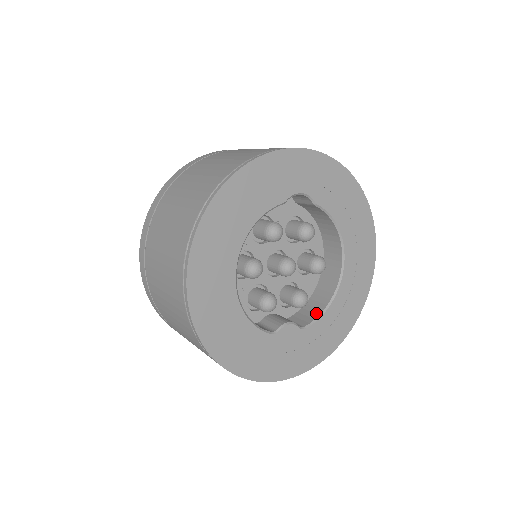
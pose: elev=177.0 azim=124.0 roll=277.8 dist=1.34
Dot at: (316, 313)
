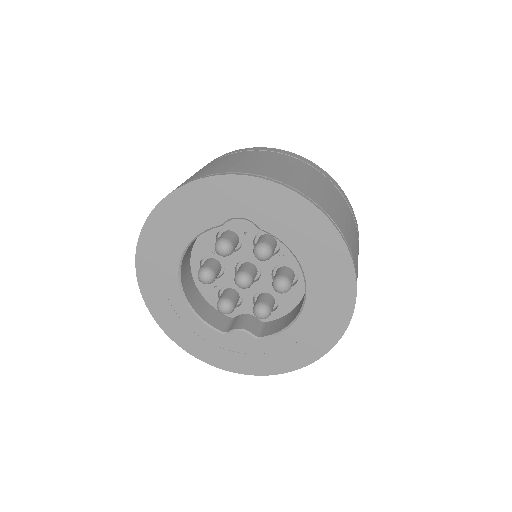
Dot at: (279, 328)
